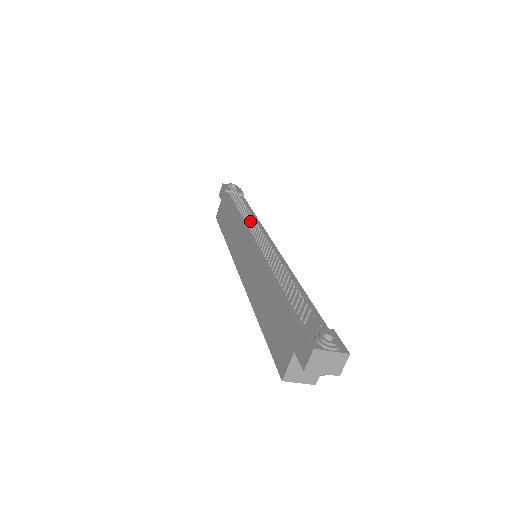
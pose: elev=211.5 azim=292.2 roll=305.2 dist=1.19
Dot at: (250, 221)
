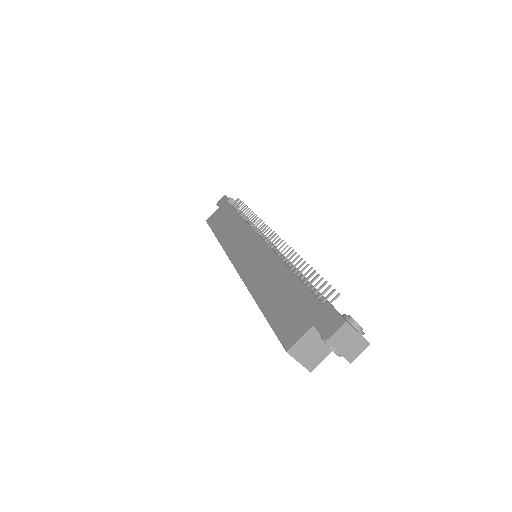
Dot at: (260, 225)
